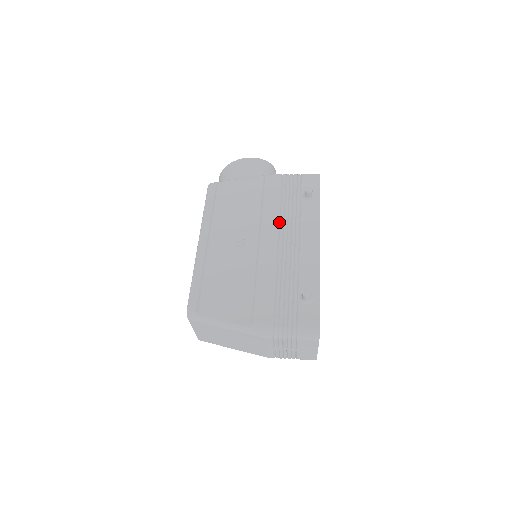
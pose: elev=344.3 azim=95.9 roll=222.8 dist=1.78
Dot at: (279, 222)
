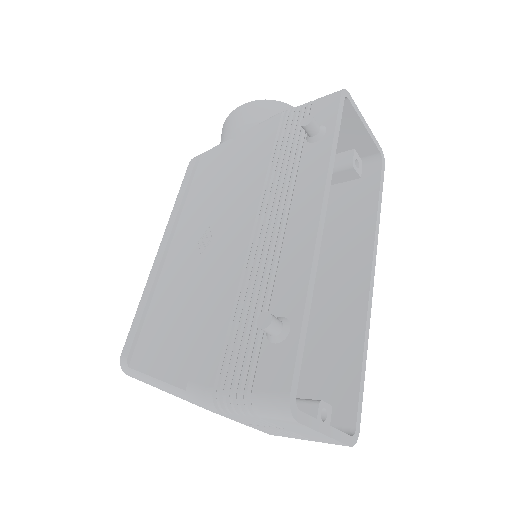
Dot at: (264, 192)
